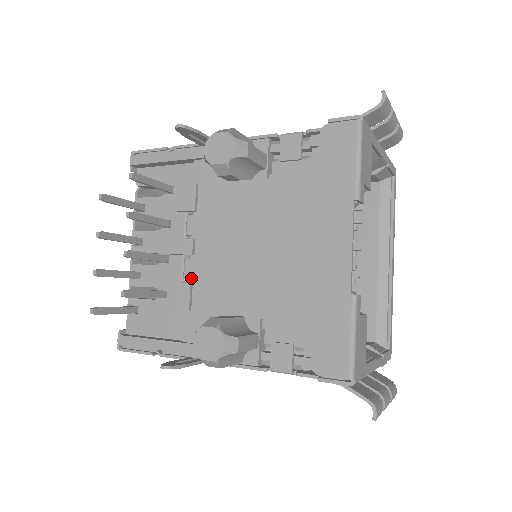
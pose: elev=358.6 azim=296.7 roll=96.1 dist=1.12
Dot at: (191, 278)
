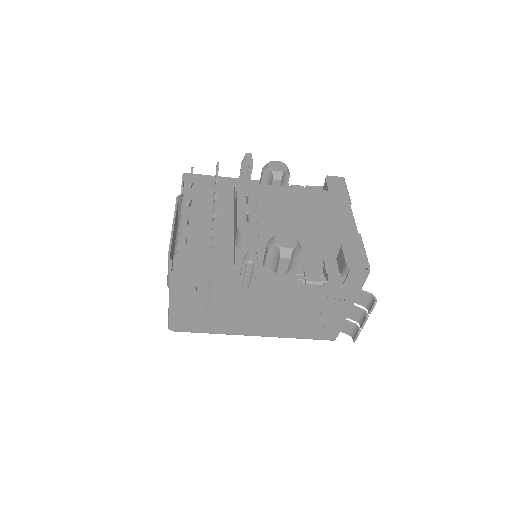
Dot at: (256, 221)
